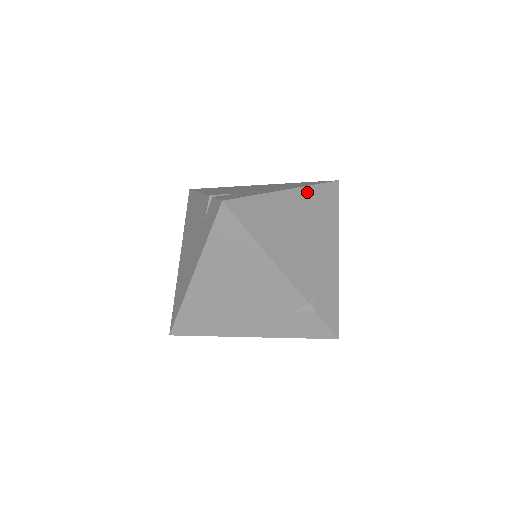
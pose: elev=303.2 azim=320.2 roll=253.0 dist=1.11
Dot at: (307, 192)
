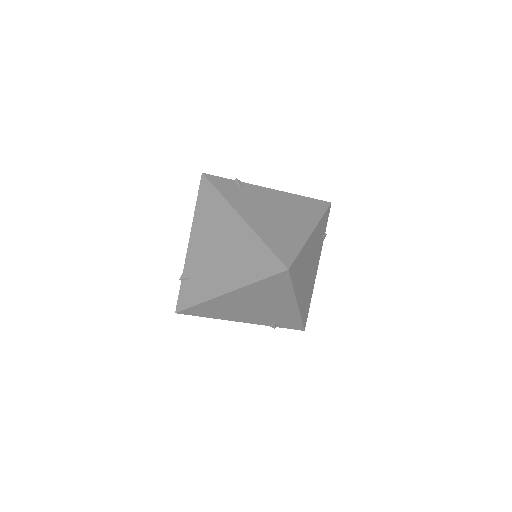
Dot at: (247, 289)
